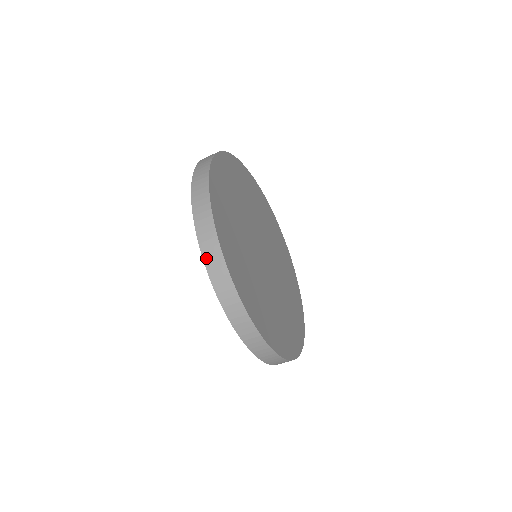
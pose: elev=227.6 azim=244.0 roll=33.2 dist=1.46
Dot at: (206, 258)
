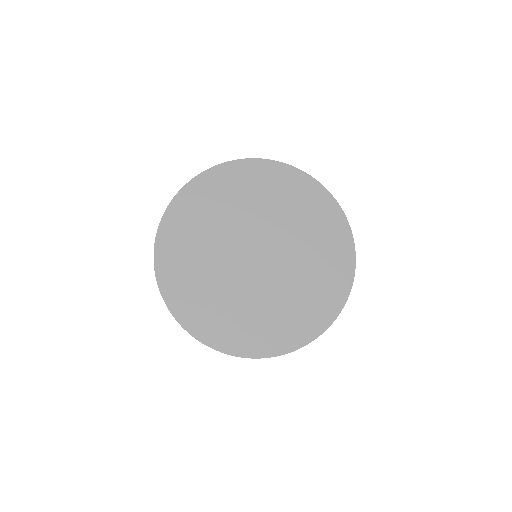
Dot at: occluded
